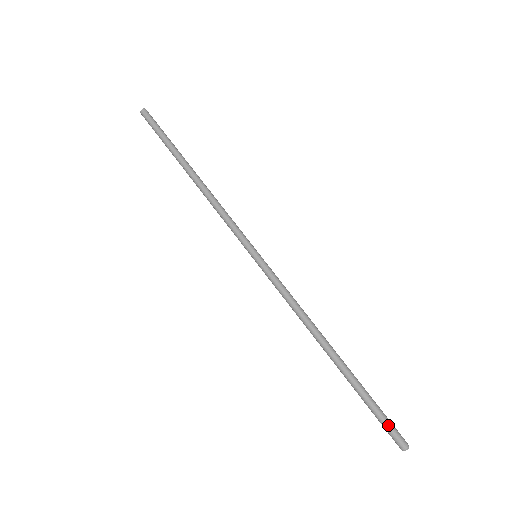
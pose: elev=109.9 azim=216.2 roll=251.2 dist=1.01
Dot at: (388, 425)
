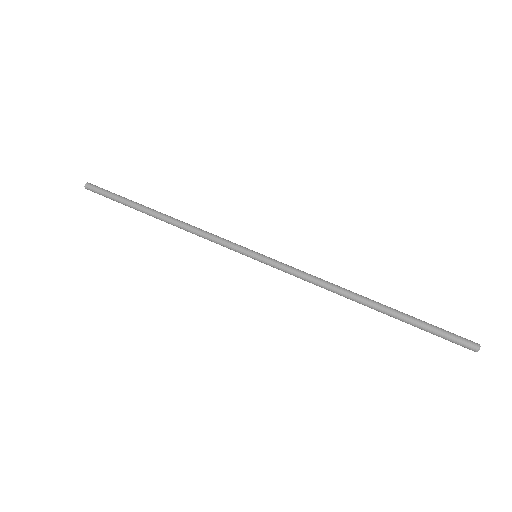
Dot at: (453, 333)
